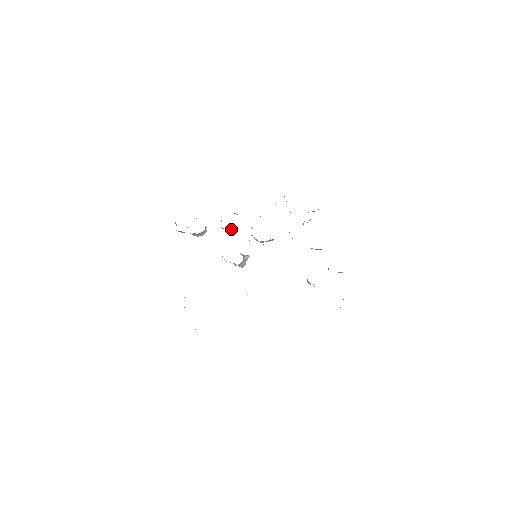
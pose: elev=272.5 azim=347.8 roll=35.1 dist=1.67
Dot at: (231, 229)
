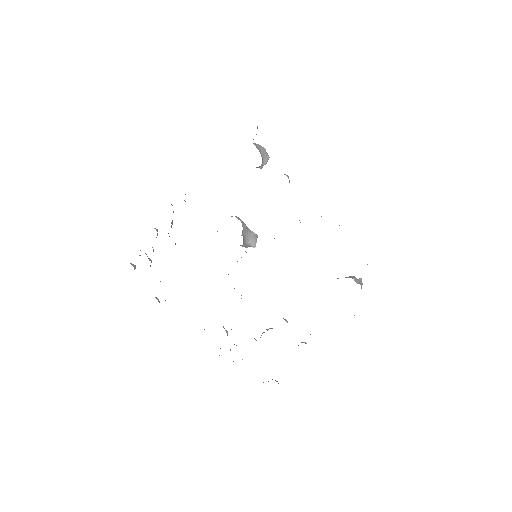
Dot at: occluded
